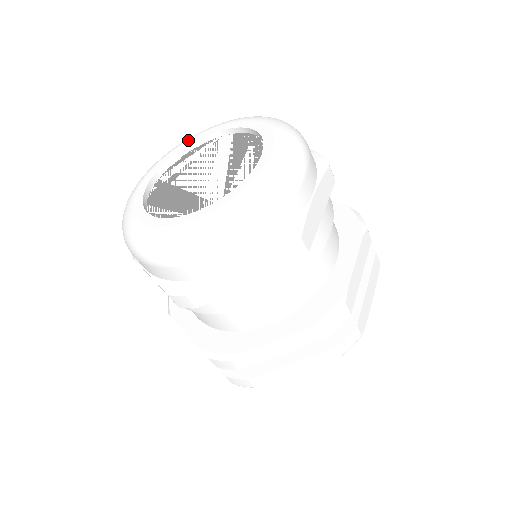
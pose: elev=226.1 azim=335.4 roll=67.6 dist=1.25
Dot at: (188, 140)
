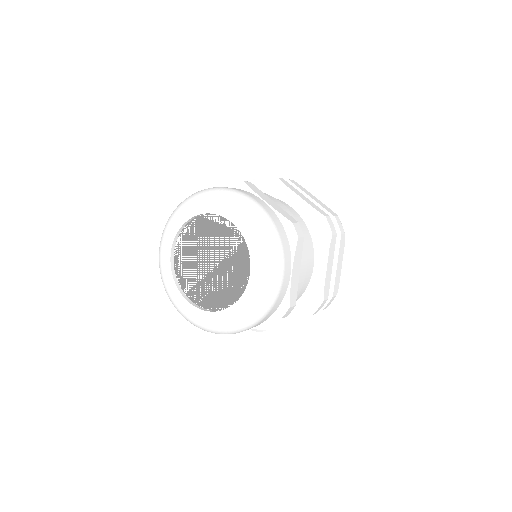
Dot at: (229, 211)
